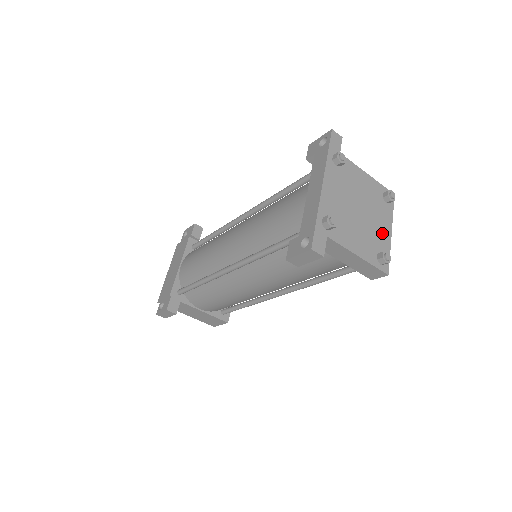
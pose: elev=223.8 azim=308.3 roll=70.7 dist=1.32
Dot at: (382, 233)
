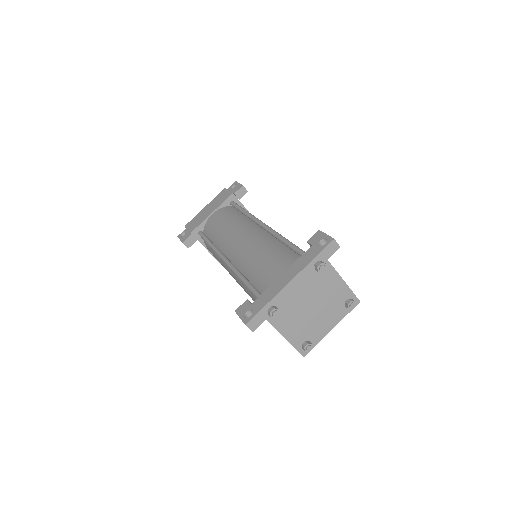
Dot at: (322, 327)
